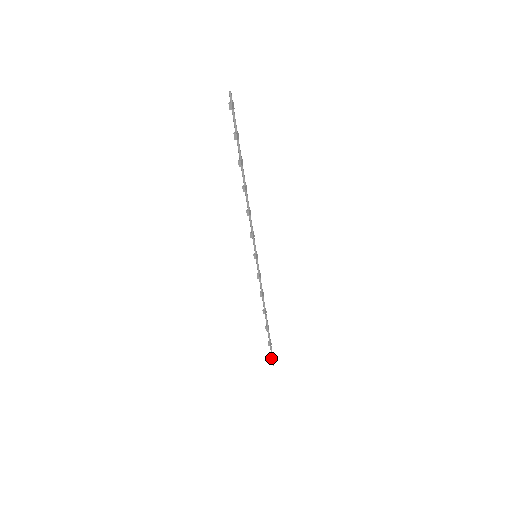
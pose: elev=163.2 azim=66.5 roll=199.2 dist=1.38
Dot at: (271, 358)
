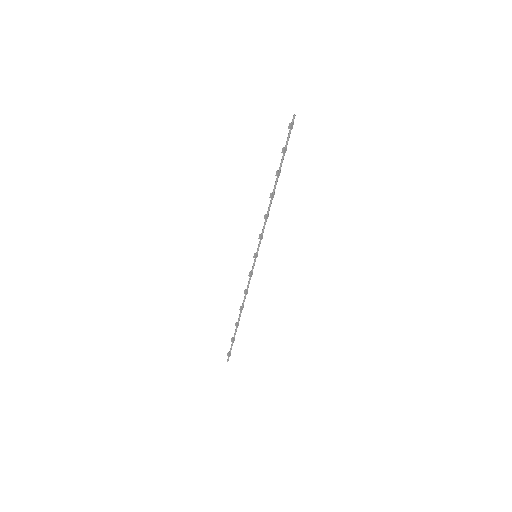
Dot at: (228, 353)
